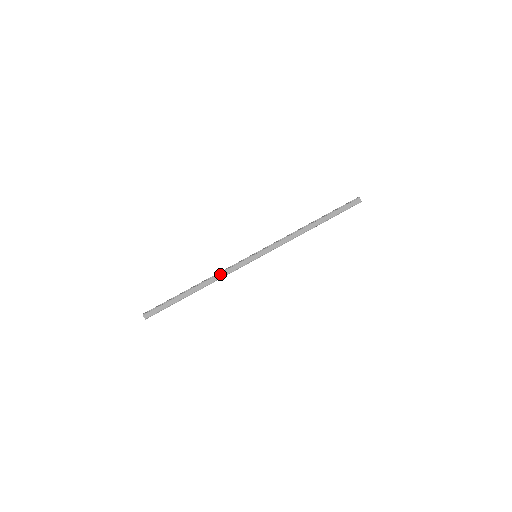
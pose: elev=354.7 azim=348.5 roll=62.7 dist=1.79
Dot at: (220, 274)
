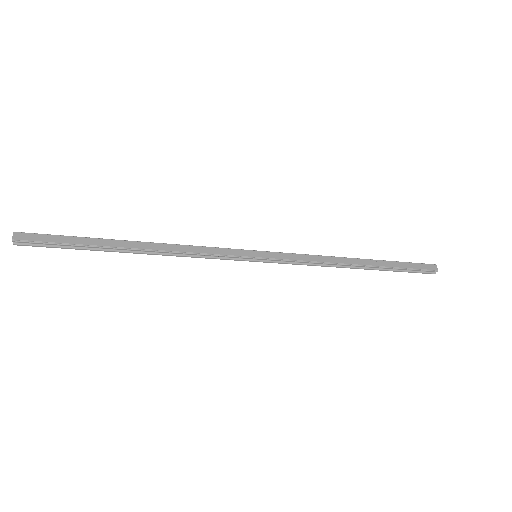
Dot at: (186, 246)
